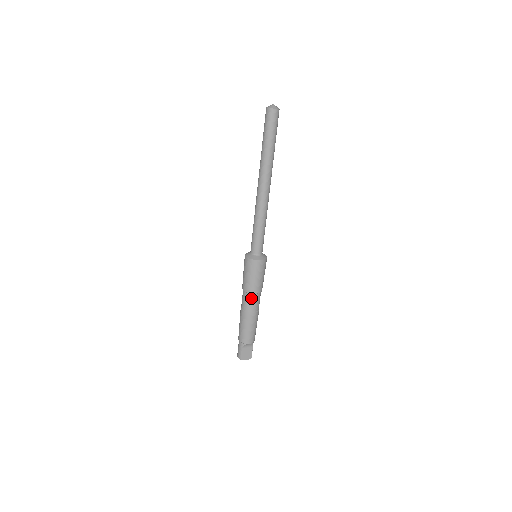
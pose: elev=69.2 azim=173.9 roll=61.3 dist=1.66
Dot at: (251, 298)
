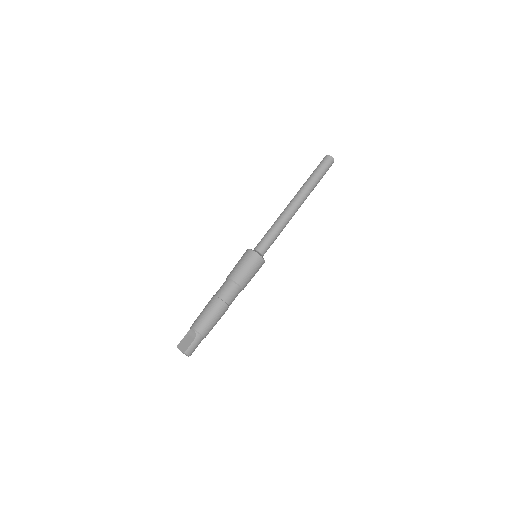
Dot at: (225, 283)
